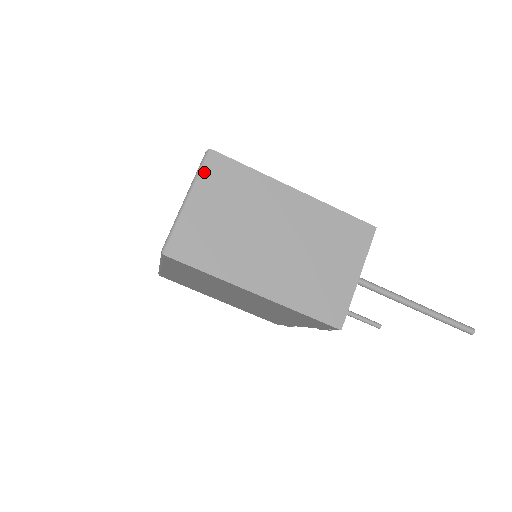
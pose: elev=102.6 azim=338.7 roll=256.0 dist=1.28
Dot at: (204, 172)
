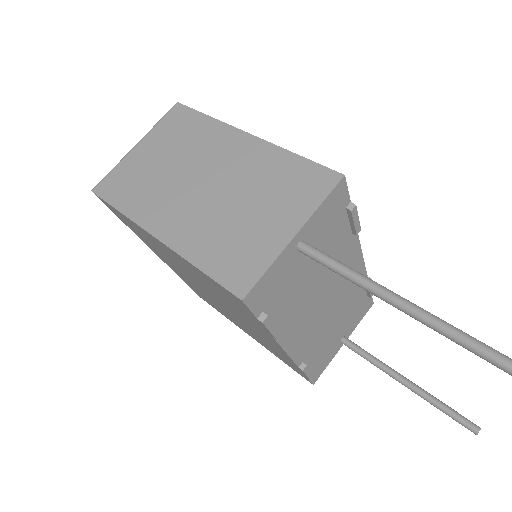
Dot at: (162, 121)
